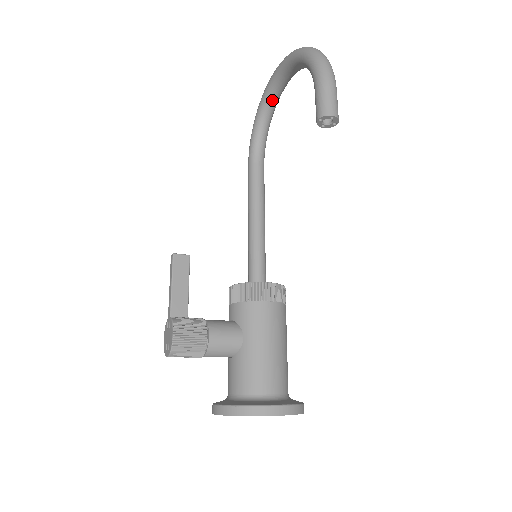
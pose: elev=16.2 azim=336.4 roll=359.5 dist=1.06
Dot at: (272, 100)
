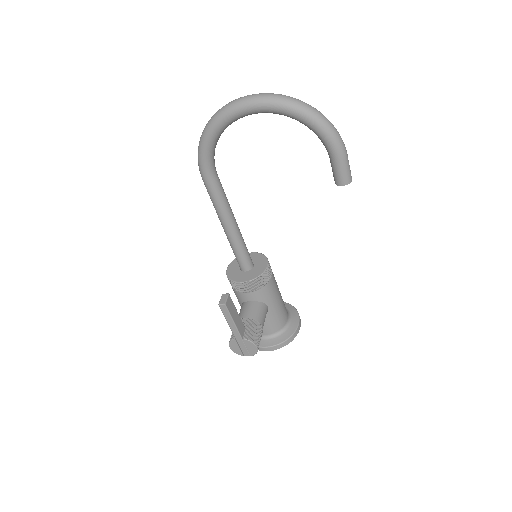
Dot at: occluded
